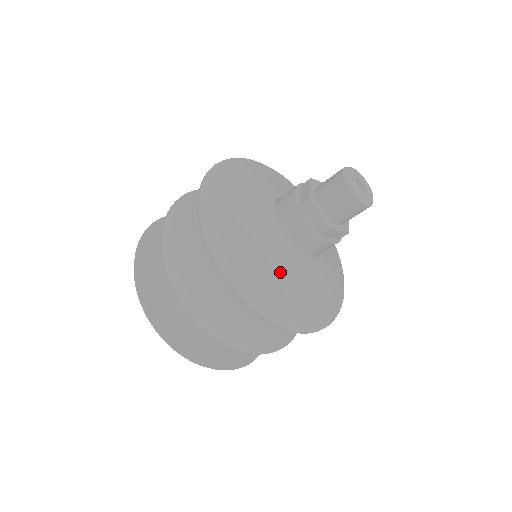
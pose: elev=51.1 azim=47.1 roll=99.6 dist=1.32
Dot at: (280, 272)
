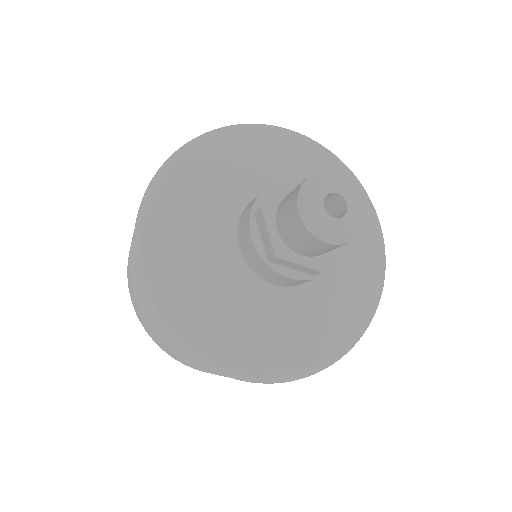
Dot at: (212, 291)
